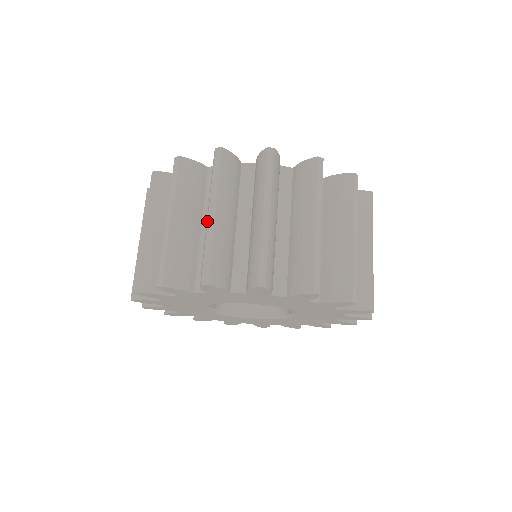
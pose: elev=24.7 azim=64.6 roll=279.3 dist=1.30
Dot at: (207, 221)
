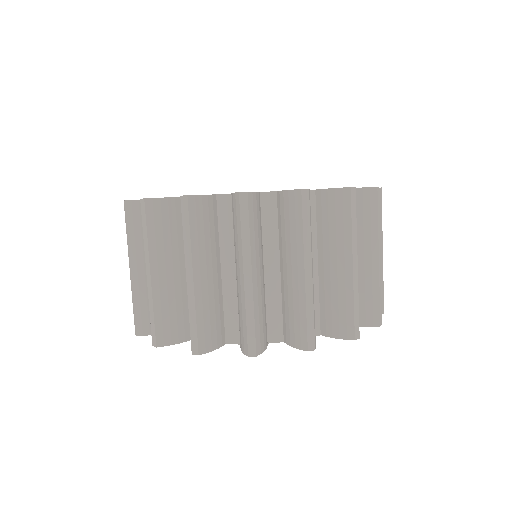
Dot at: (147, 282)
